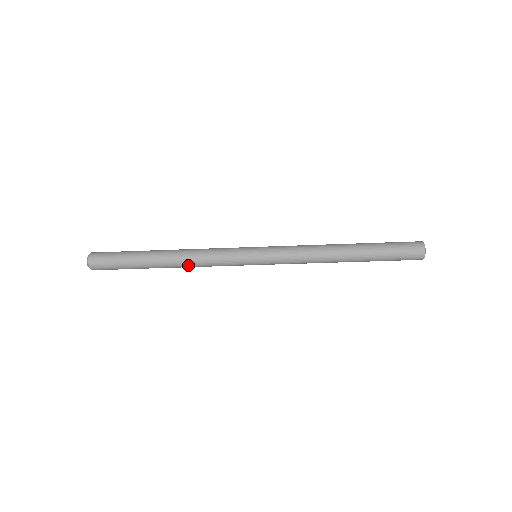
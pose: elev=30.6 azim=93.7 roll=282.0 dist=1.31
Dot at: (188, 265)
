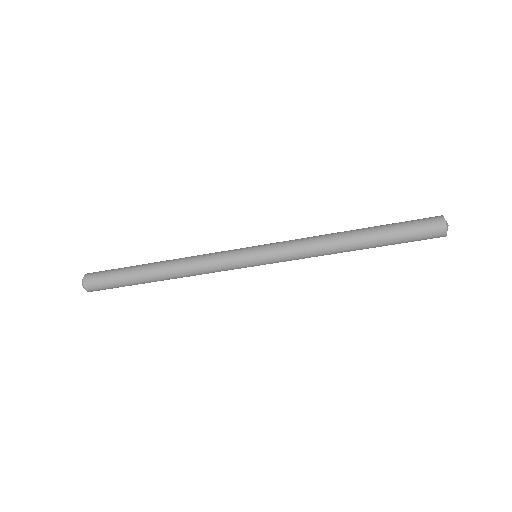
Dot at: (182, 265)
